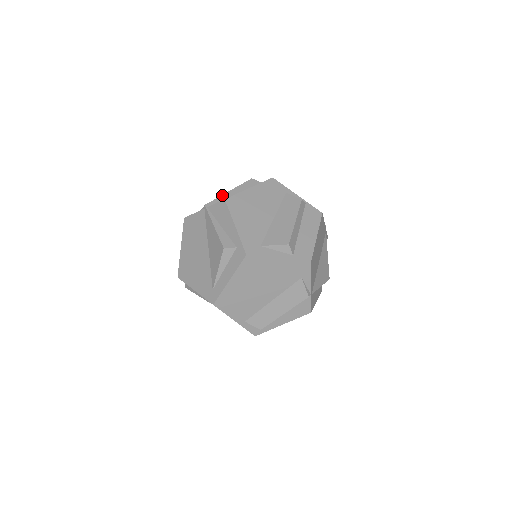
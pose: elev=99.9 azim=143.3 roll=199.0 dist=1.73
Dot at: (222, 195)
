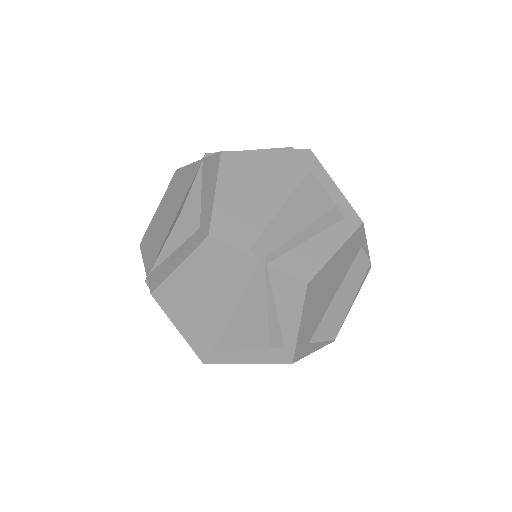
Dot at: (292, 239)
